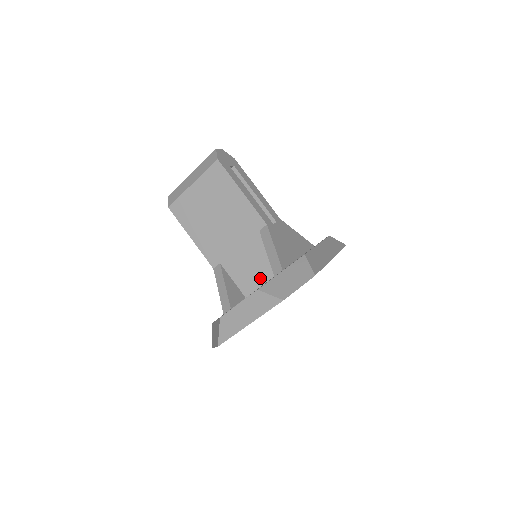
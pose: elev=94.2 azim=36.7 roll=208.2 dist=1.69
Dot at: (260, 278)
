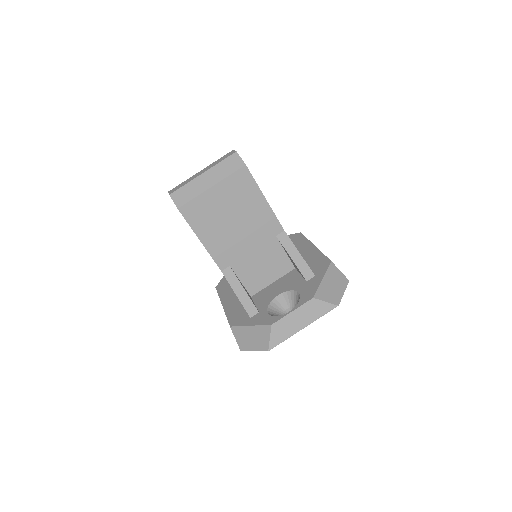
Dot at: (269, 278)
